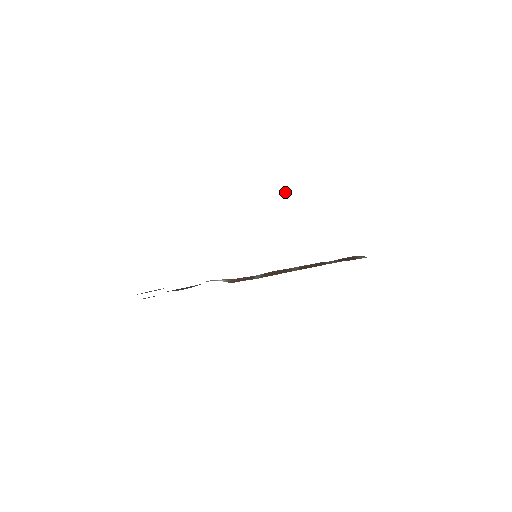
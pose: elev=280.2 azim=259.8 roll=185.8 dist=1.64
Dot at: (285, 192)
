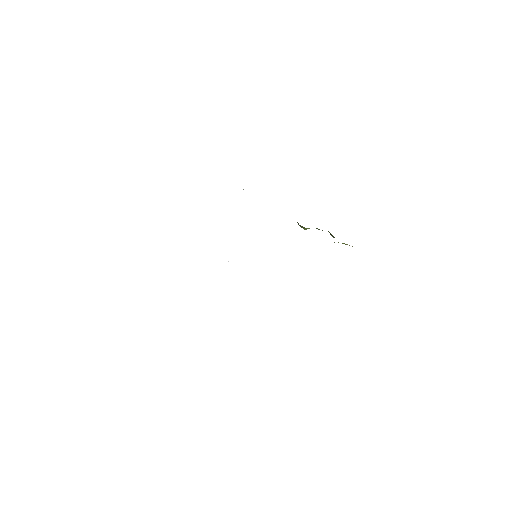
Dot at: (308, 228)
